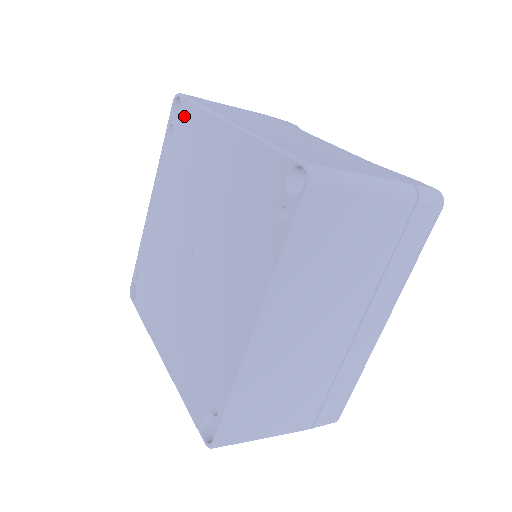
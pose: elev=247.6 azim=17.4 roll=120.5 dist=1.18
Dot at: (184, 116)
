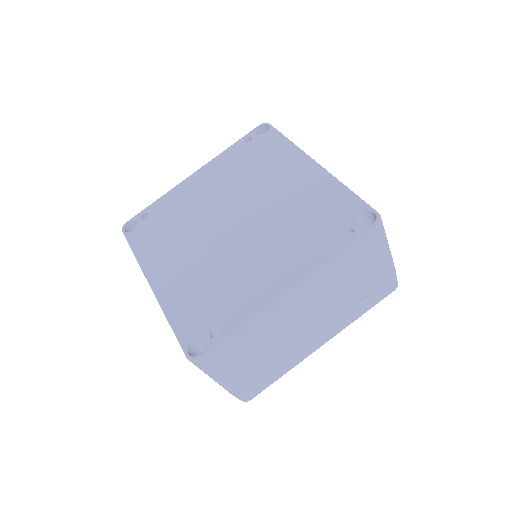
Dot at: (270, 139)
